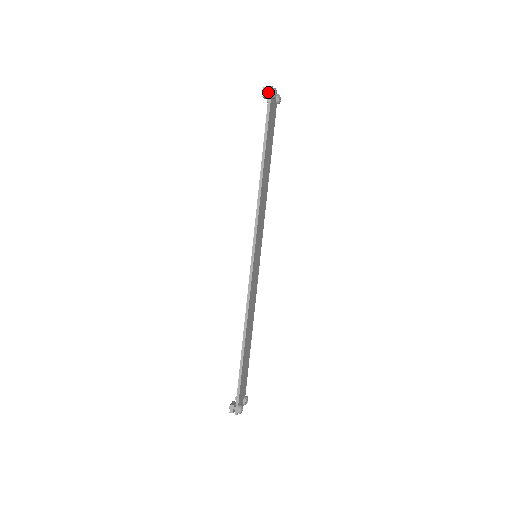
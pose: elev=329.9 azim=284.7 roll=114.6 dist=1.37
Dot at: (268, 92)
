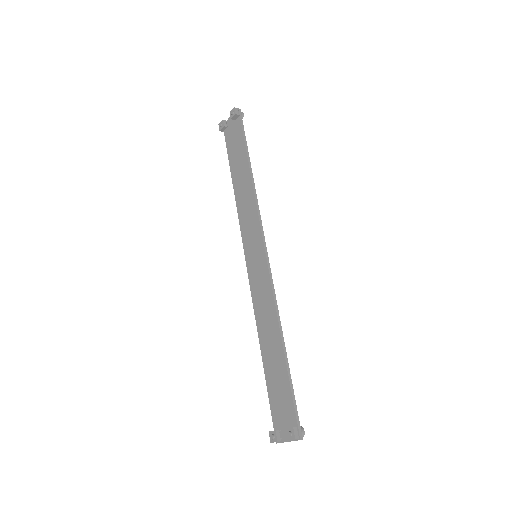
Dot at: (237, 113)
